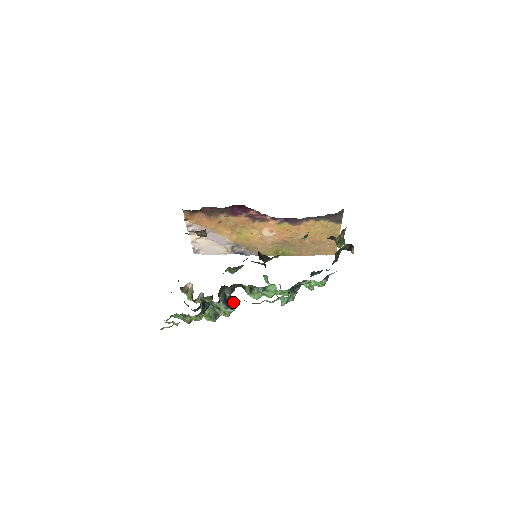
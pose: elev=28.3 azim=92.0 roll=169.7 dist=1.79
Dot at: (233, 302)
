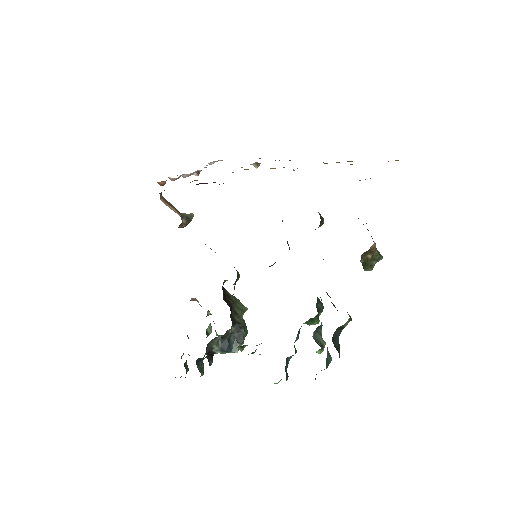
Dot at: (240, 332)
